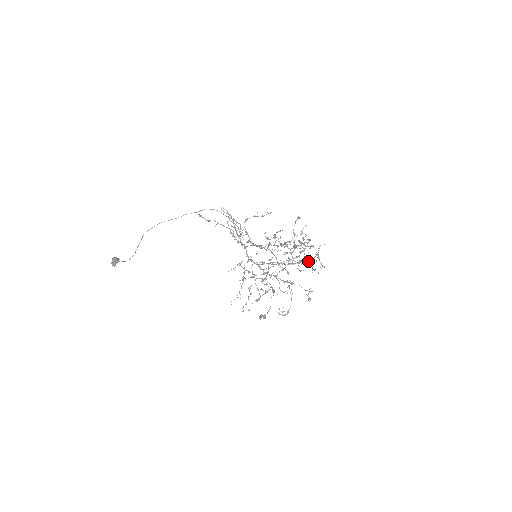
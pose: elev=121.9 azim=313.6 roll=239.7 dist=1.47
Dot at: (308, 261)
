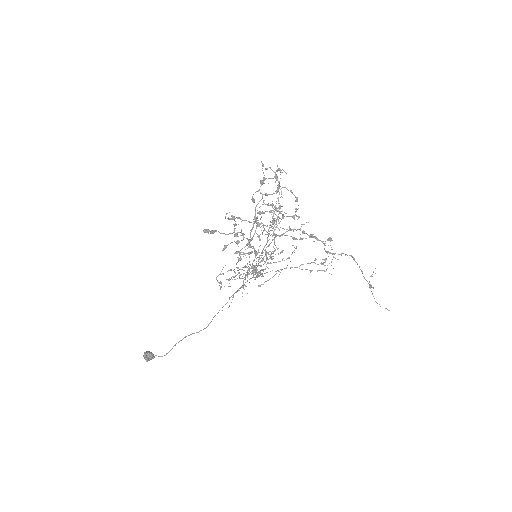
Dot at: occluded
